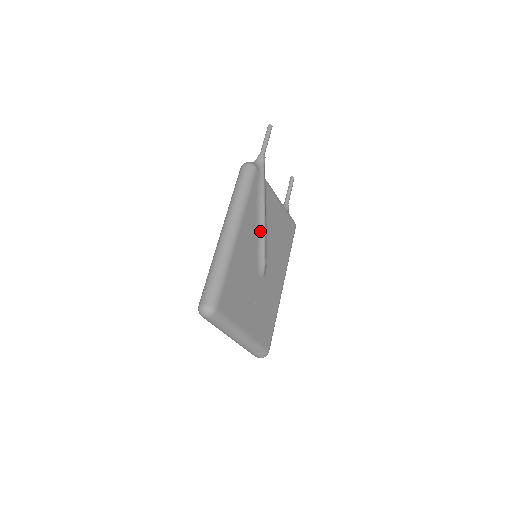
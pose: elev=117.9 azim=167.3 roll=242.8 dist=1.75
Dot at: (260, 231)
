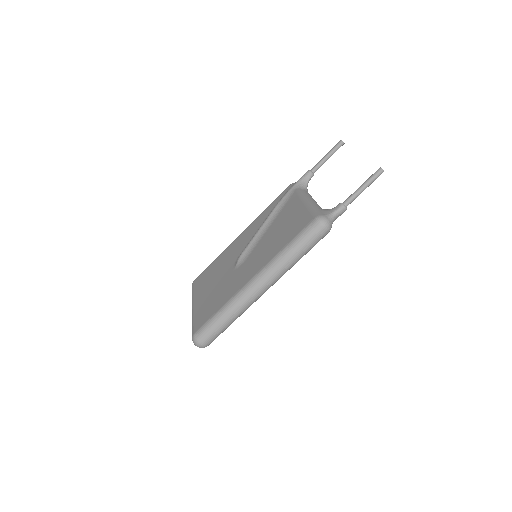
Dot at: occluded
